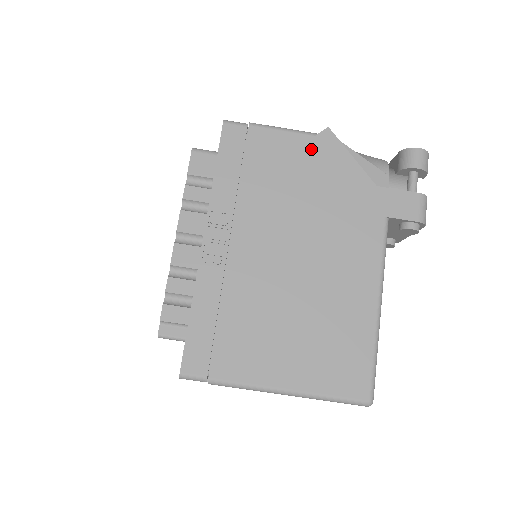
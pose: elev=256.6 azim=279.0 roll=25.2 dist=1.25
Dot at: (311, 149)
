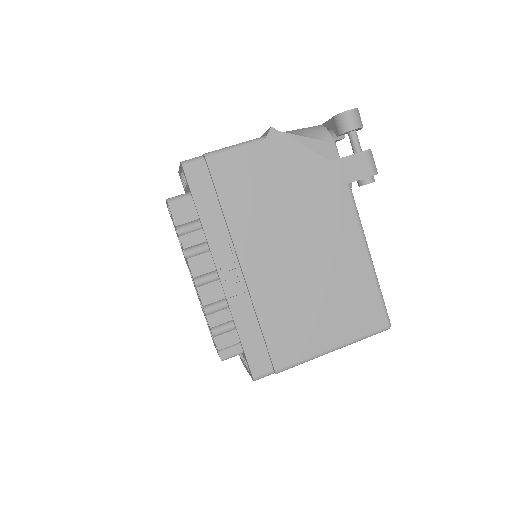
Dot at: (266, 154)
